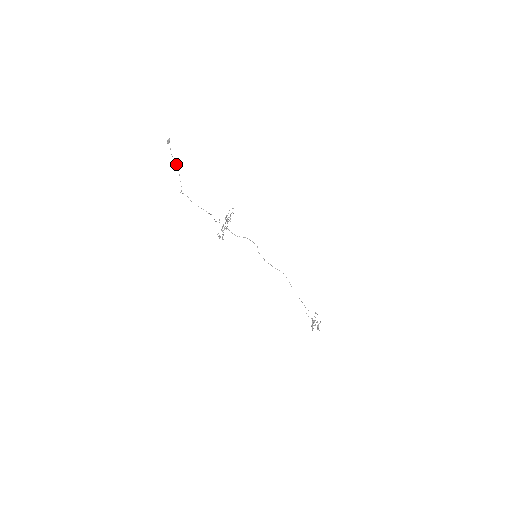
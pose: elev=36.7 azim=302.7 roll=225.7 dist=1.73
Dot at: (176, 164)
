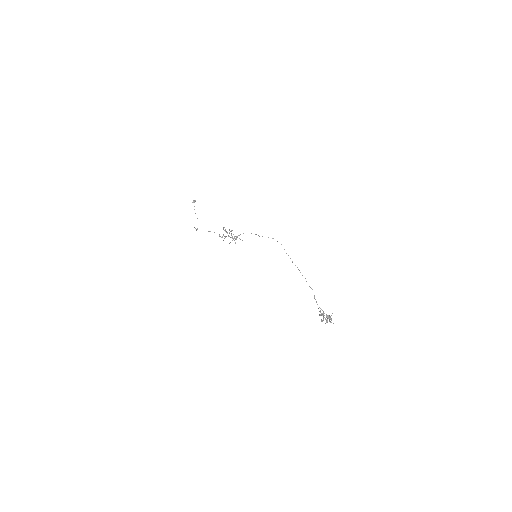
Dot at: occluded
